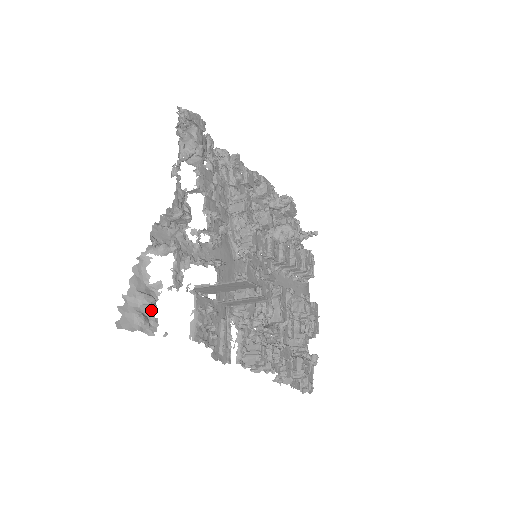
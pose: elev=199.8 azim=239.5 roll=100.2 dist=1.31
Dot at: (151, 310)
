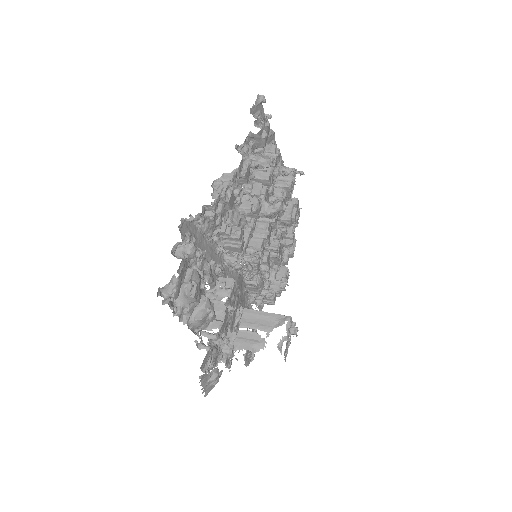
Dot at: occluded
